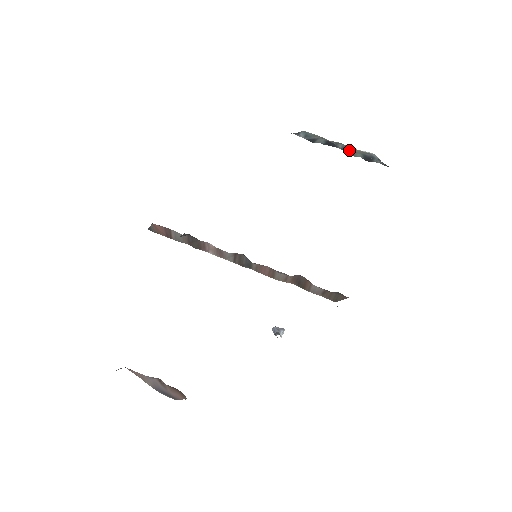
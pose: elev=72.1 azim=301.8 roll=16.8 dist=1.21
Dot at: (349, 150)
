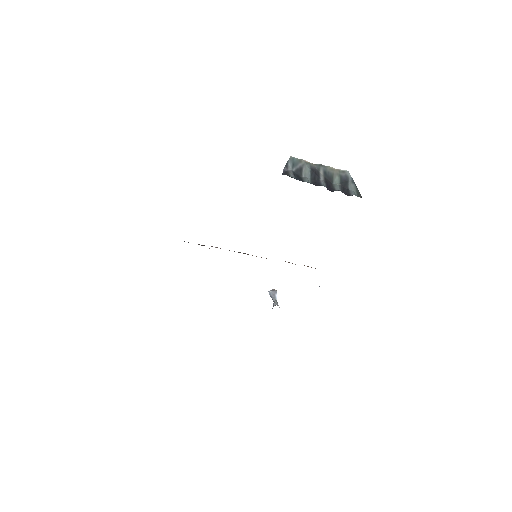
Dot at: (329, 174)
